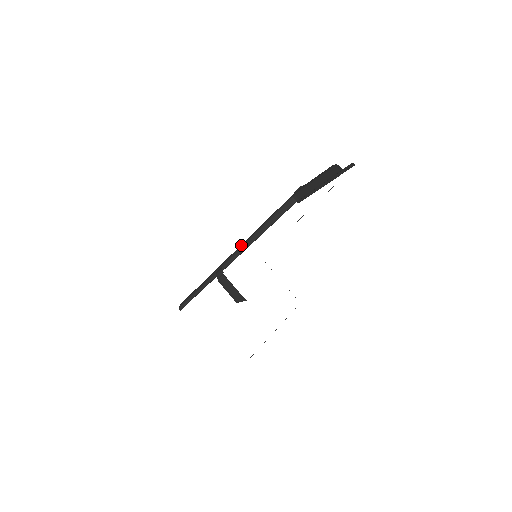
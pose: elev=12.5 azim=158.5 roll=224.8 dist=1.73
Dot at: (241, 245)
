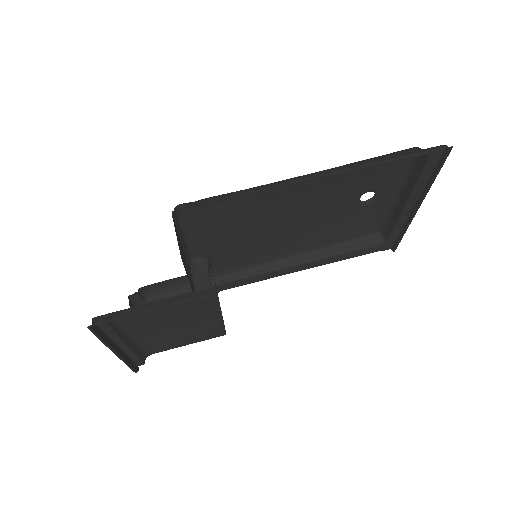
Dot at: (269, 261)
